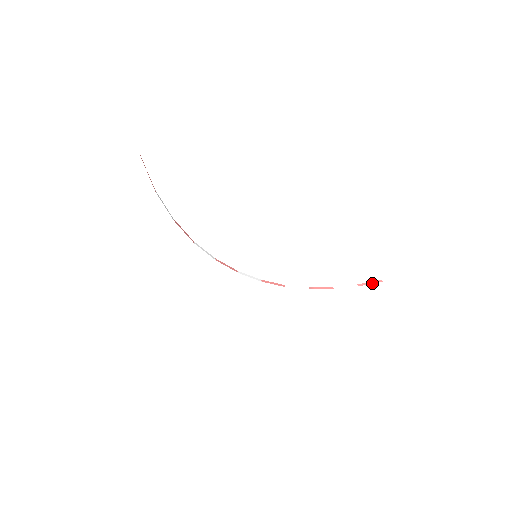
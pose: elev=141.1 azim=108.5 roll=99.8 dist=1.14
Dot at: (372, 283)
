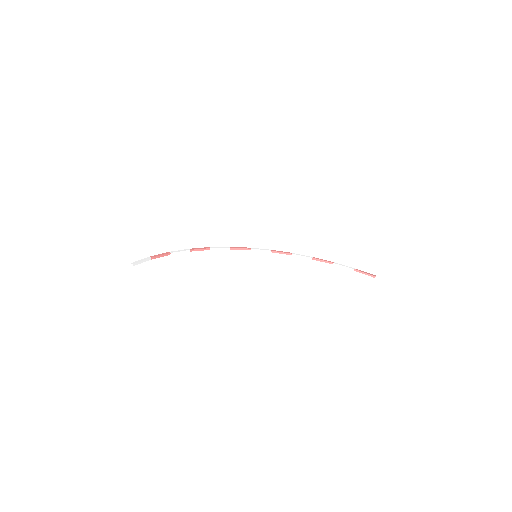
Dot at: (366, 274)
